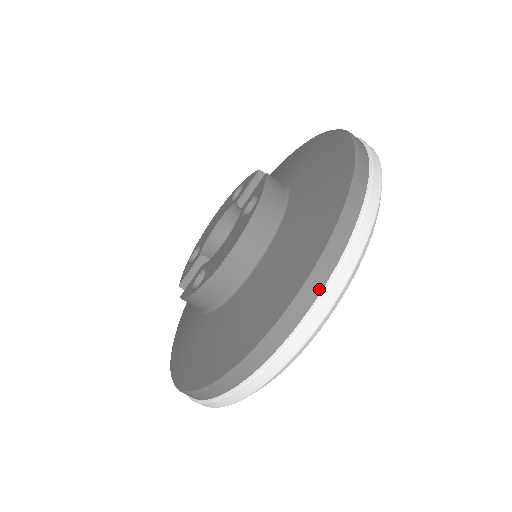
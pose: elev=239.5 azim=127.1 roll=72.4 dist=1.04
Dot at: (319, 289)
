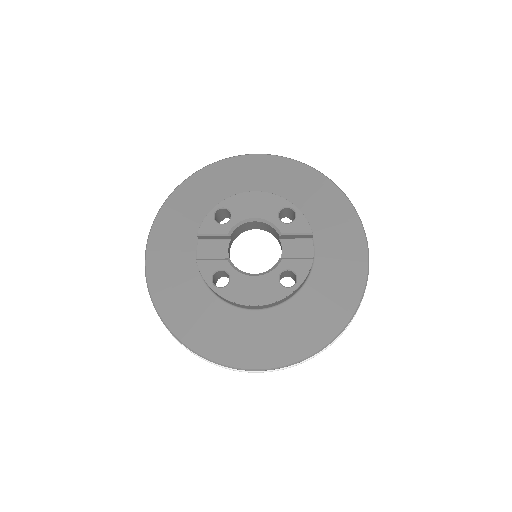
Dot at: (275, 369)
